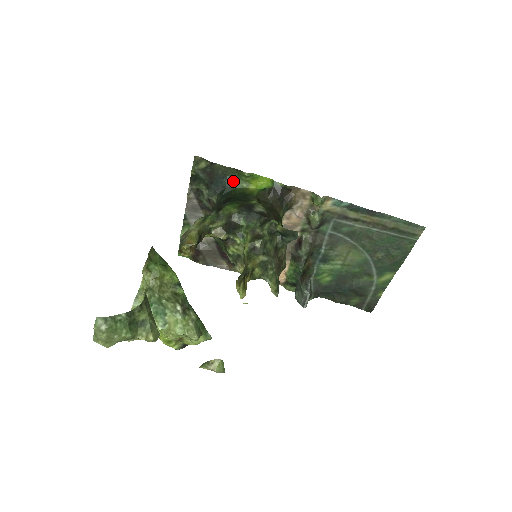
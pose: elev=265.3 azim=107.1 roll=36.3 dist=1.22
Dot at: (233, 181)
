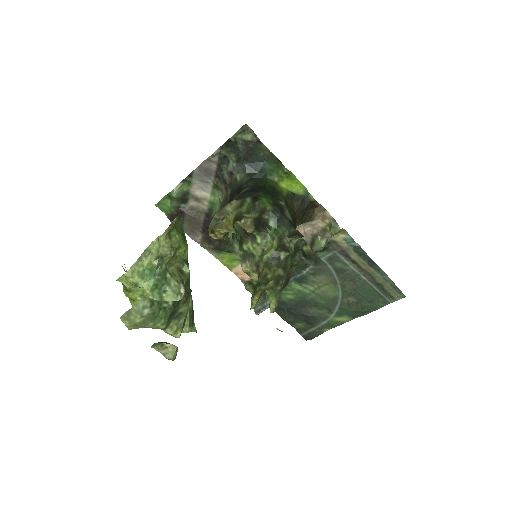
Dot at: (268, 169)
